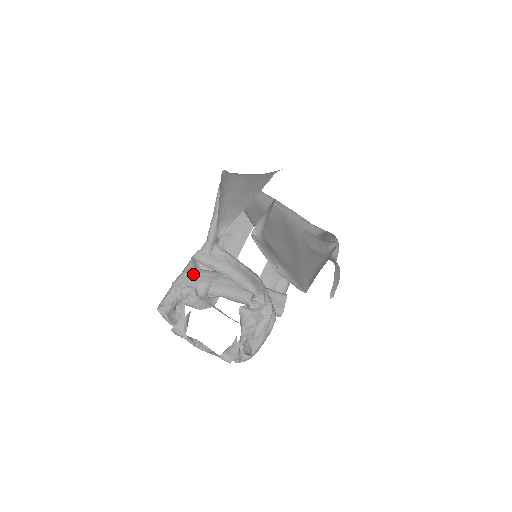
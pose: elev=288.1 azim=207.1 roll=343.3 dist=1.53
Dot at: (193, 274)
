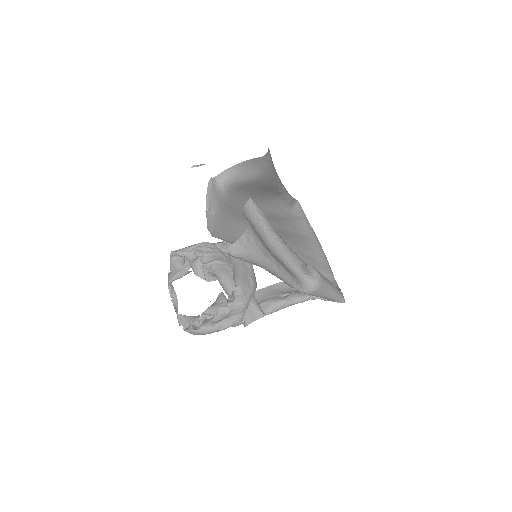
Dot at: (212, 248)
